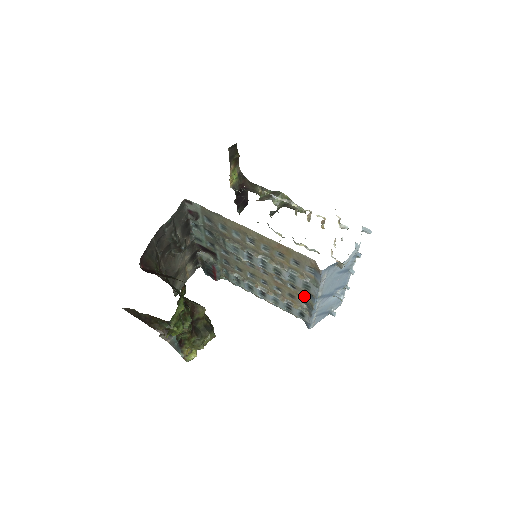
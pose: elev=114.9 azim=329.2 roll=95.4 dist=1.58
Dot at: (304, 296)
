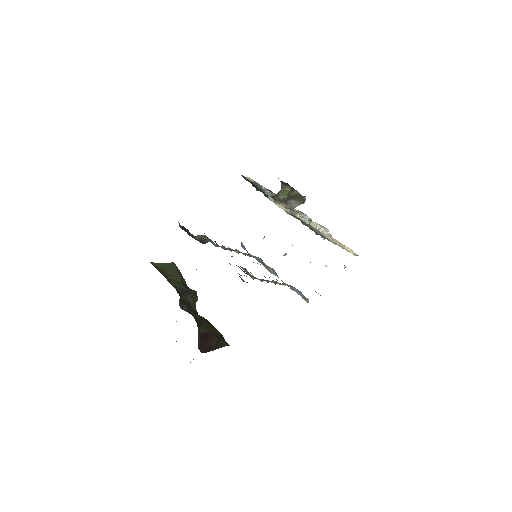
Dot at: (268, 266)
